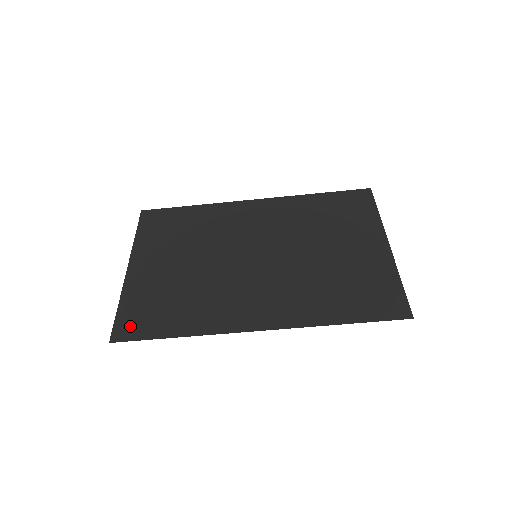
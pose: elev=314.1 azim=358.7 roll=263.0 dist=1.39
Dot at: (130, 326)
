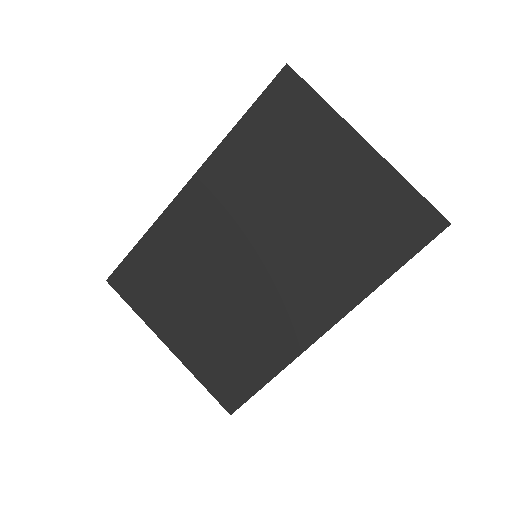
Dot at: (230, 394)
